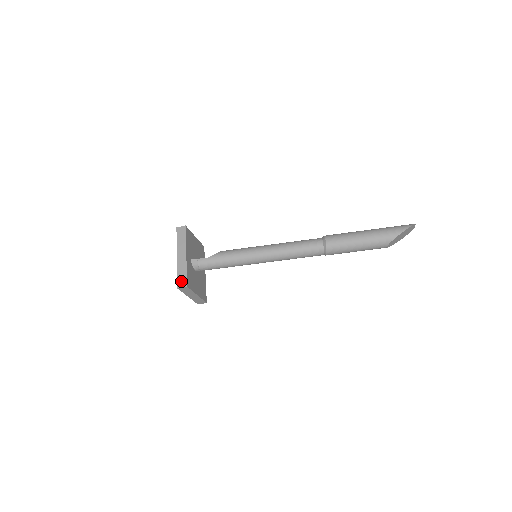
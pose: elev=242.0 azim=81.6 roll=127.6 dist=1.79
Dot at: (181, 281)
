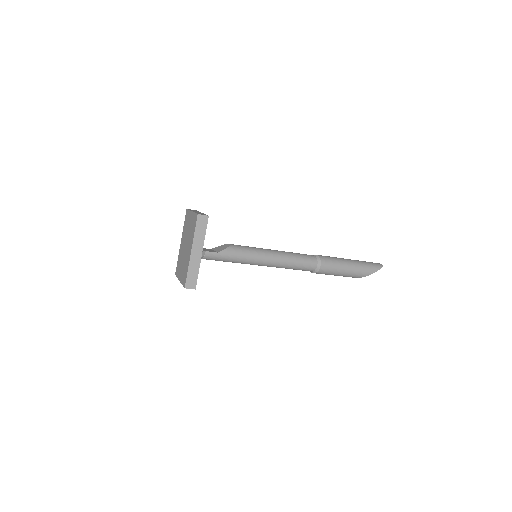
Dot at: (190, 281)
